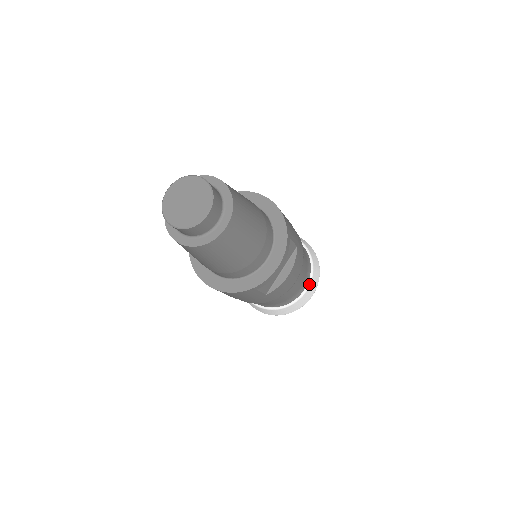
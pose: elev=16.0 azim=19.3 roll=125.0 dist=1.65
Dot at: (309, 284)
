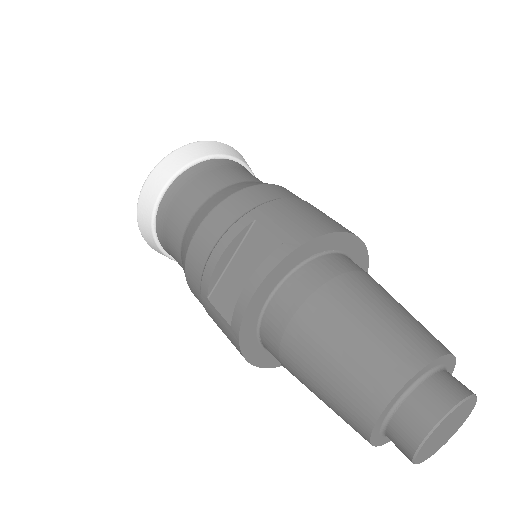
Dot at: occluded
